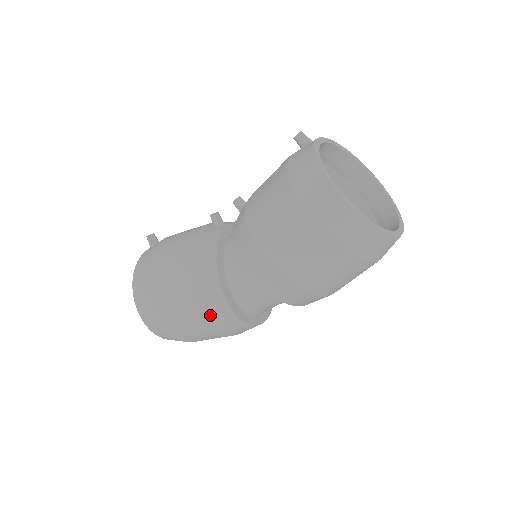
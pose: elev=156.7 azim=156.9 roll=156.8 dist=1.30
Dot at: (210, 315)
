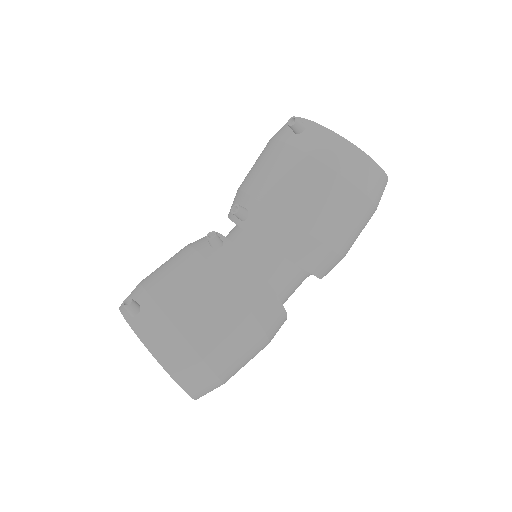
Dot at: (272, 333)
